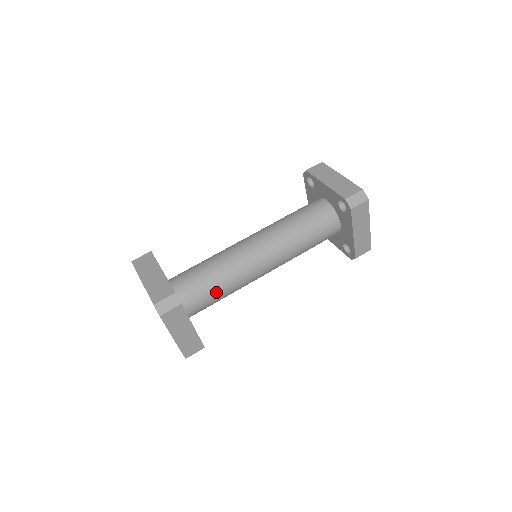
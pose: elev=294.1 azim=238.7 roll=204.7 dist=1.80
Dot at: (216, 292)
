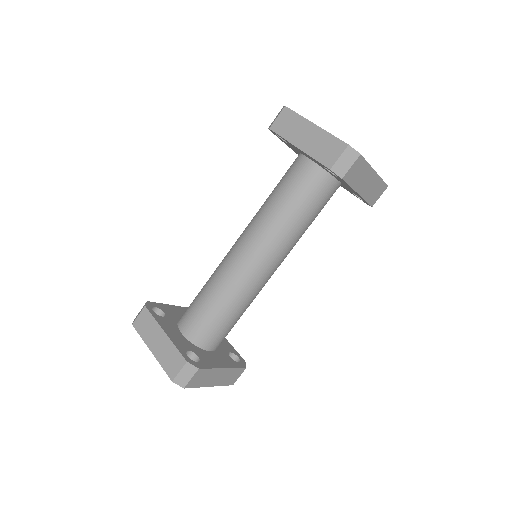
Dot at: (230, 320)
